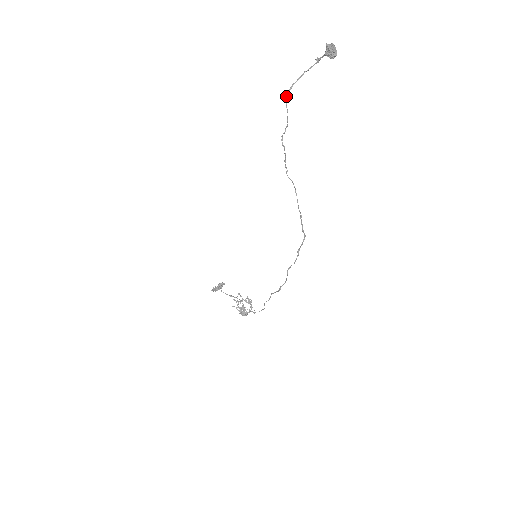
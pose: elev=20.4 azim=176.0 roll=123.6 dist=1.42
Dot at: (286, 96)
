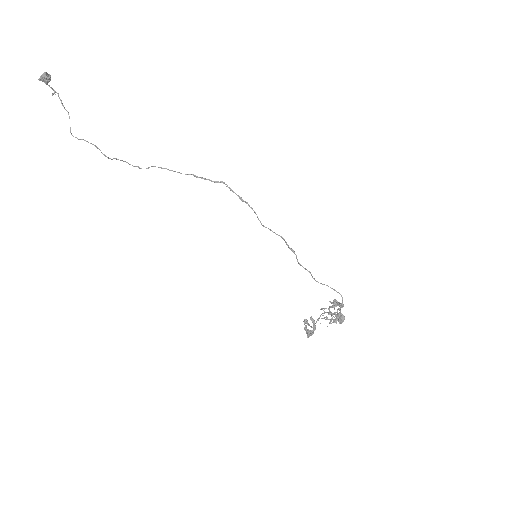
Dot at: occluded
